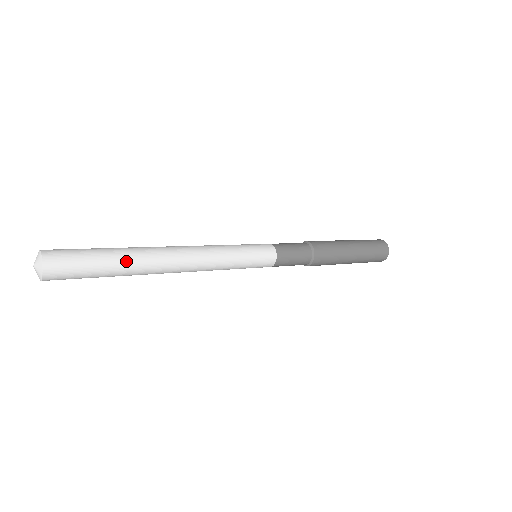
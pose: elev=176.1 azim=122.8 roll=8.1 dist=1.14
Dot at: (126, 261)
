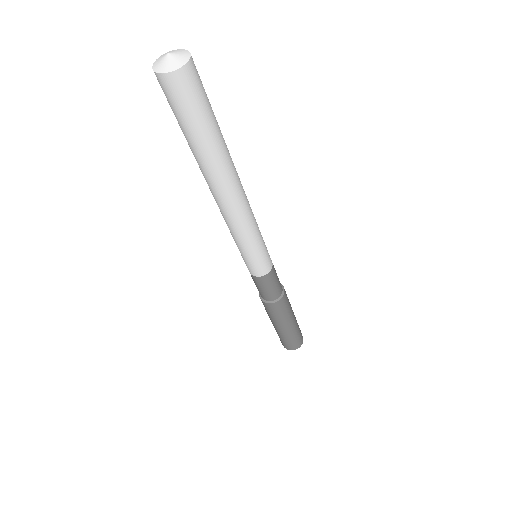
Dot at: occluded
